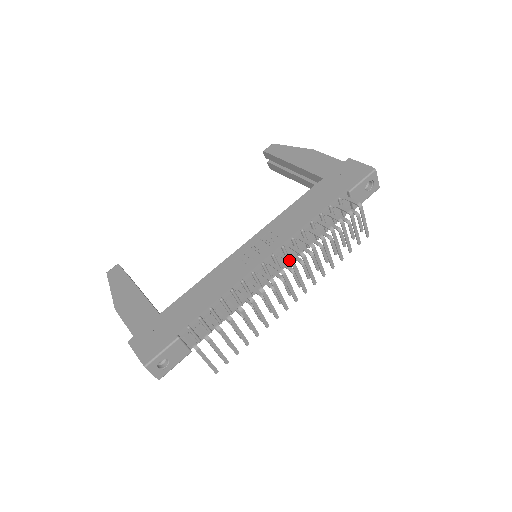
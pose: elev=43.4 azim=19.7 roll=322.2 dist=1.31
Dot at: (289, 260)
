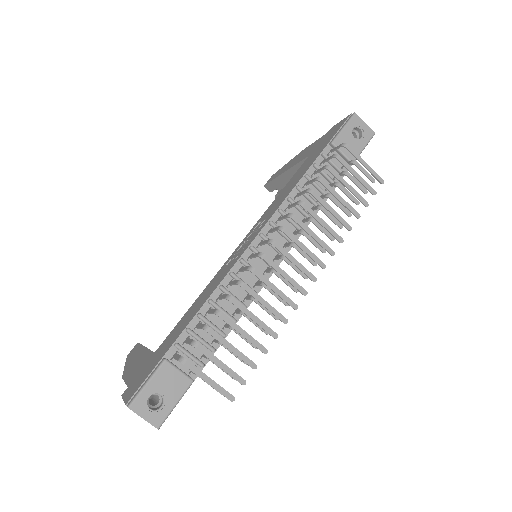
Dot at: (277, 228)
